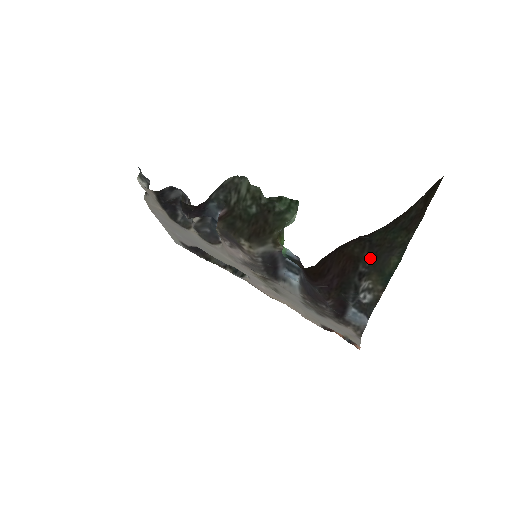
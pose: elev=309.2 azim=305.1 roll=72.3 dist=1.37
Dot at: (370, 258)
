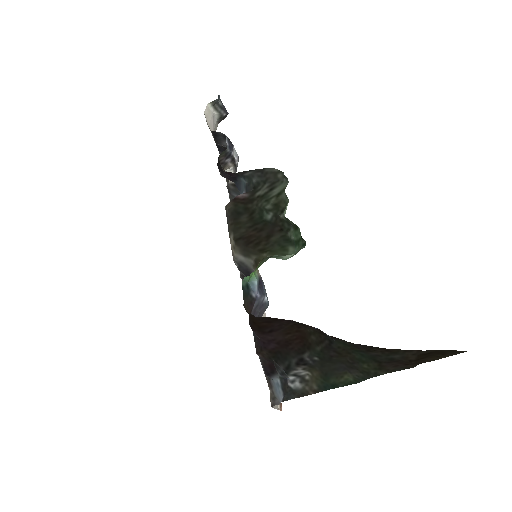
Dot at: (321, 355)
